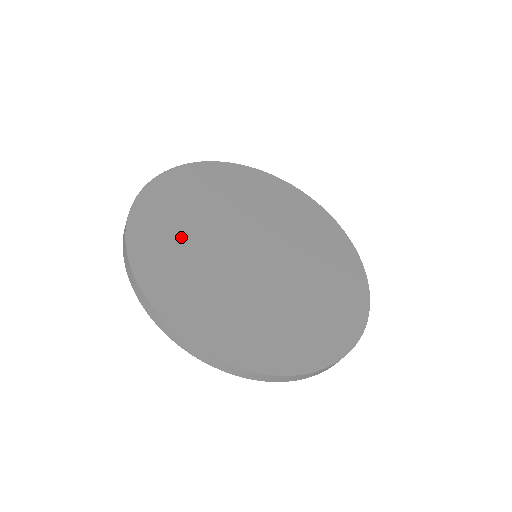
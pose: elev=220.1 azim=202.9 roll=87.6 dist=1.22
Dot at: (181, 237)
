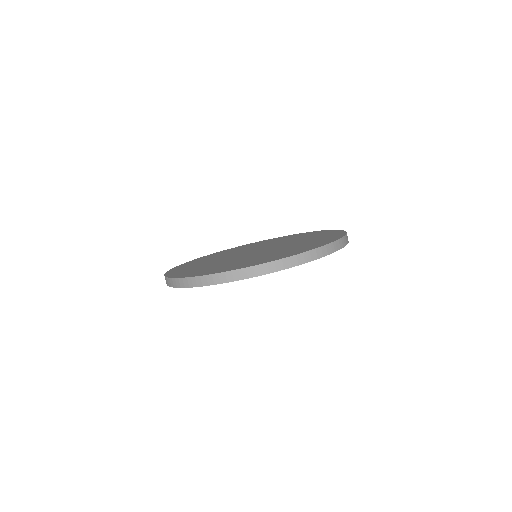
Dot at: (211, 258)
